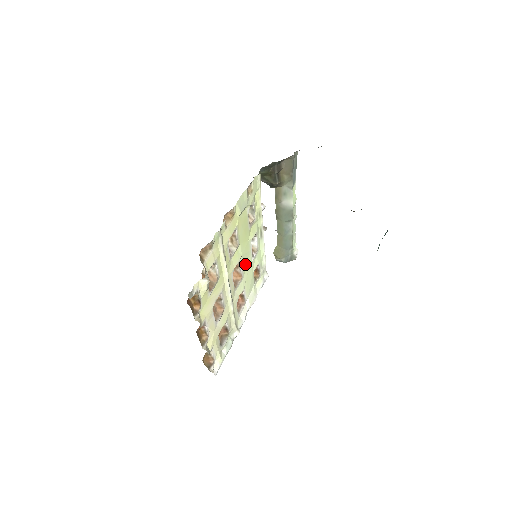
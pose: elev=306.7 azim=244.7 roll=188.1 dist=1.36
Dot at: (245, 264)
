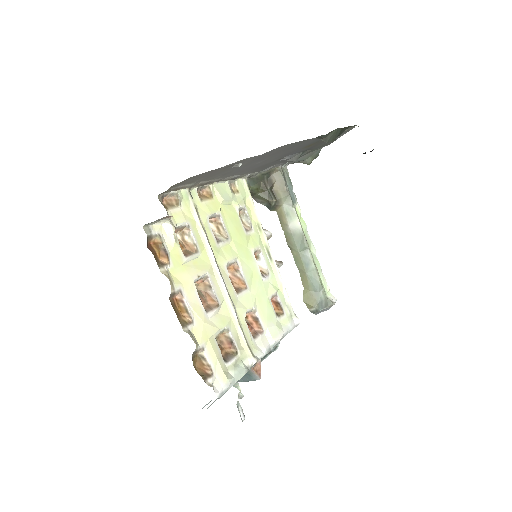
Dot at: (249, 275)
